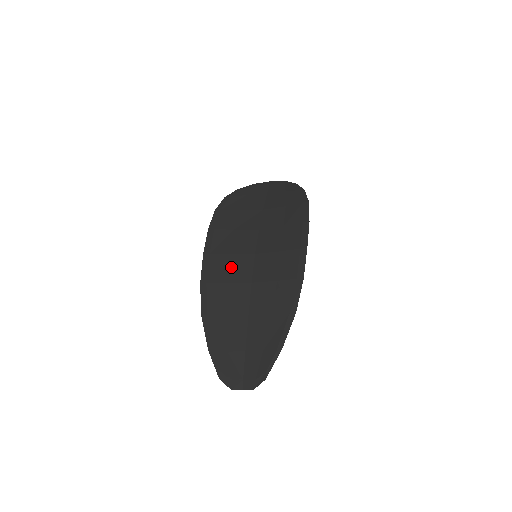
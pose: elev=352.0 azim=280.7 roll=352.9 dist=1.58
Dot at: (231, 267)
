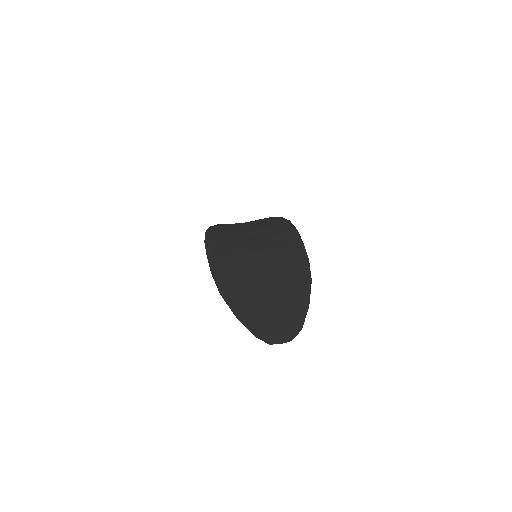
Dot at: (237, 262)
